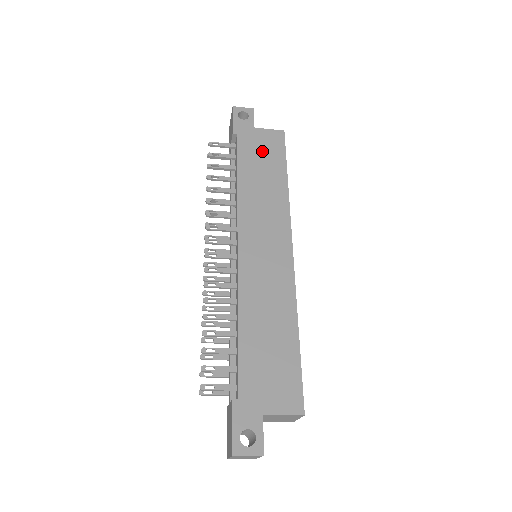
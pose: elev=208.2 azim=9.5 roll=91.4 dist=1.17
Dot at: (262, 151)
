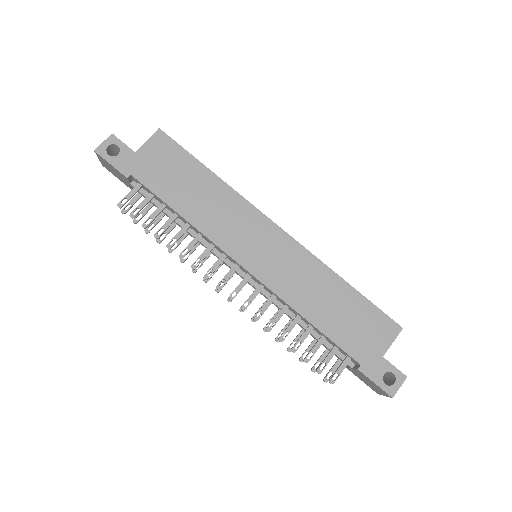
Dot at: (167, 168)
